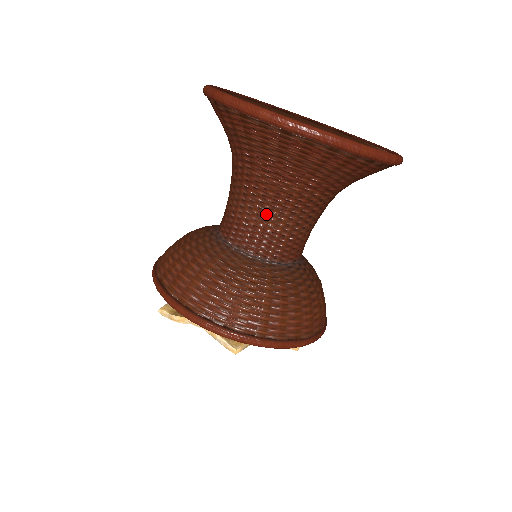
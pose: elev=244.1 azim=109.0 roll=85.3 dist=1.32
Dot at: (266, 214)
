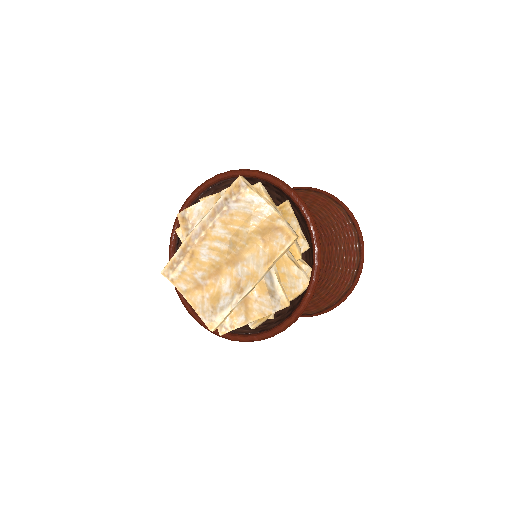
Dot at: occluded
